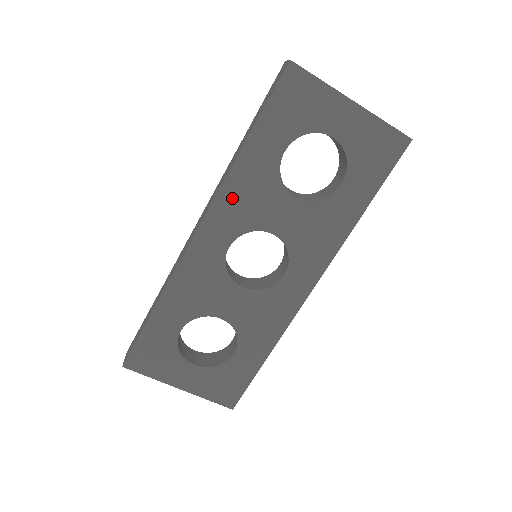
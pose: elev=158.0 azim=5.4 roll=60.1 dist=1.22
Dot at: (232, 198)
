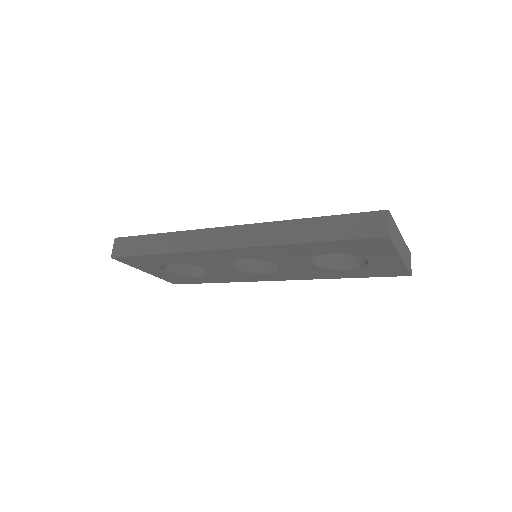
Dot at: (269, 250)
